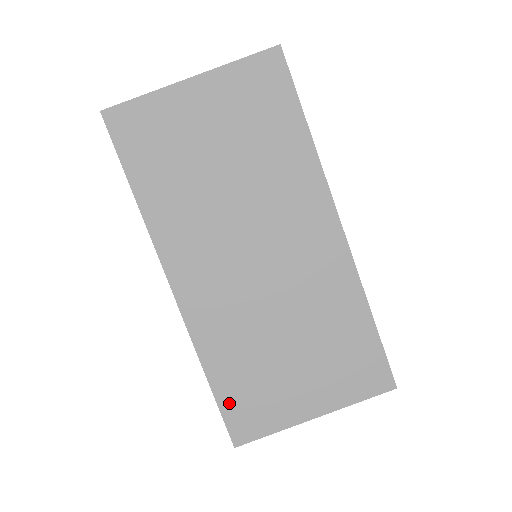
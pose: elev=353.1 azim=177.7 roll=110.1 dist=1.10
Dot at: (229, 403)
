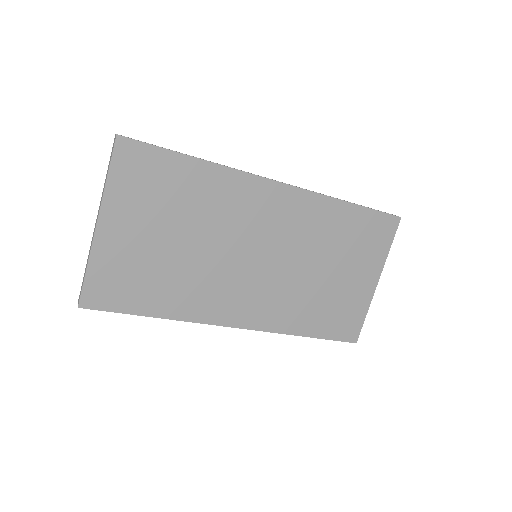
Dot at: (330, 332)
